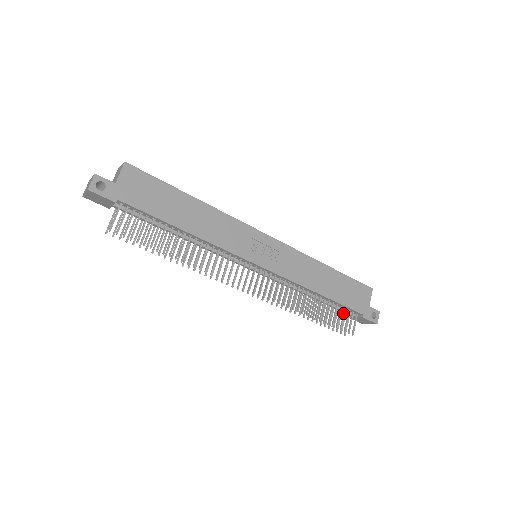
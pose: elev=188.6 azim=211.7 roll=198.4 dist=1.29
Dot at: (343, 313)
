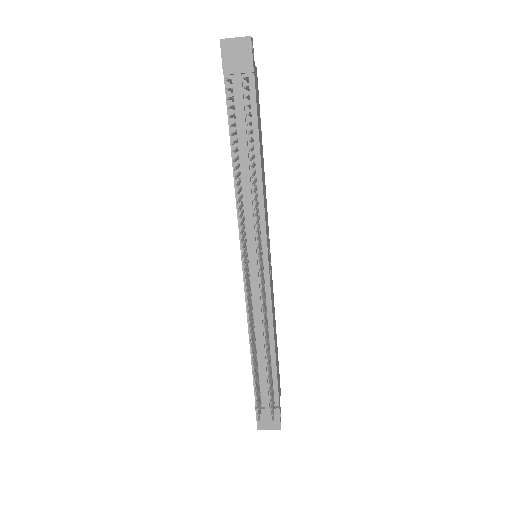
Dot at: (272, 388)
